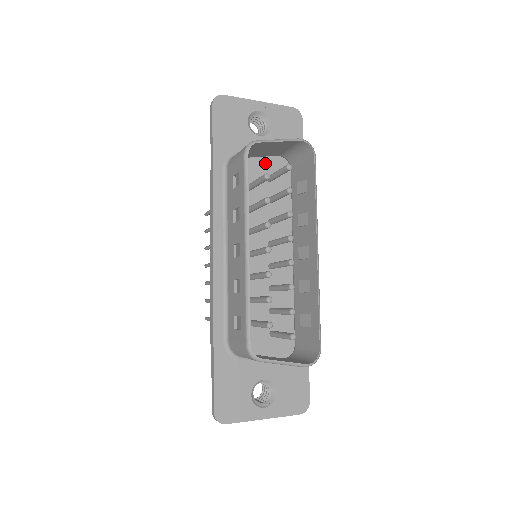
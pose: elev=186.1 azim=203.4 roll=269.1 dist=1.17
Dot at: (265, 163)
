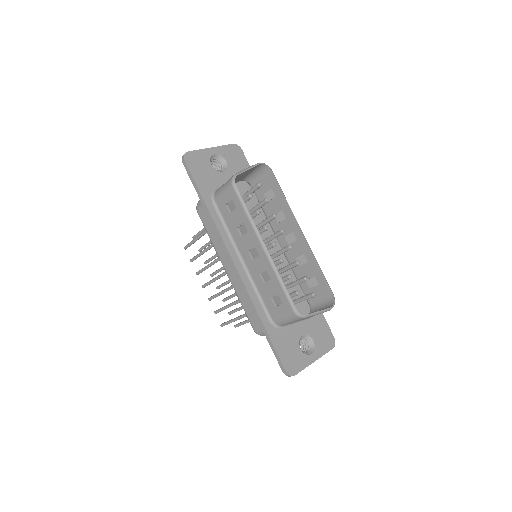
Dot at: occluded
